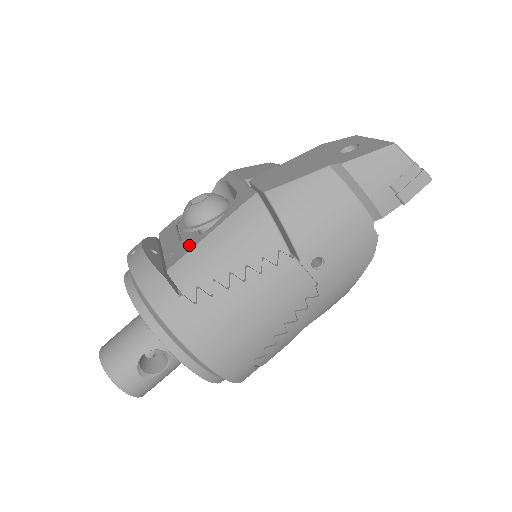
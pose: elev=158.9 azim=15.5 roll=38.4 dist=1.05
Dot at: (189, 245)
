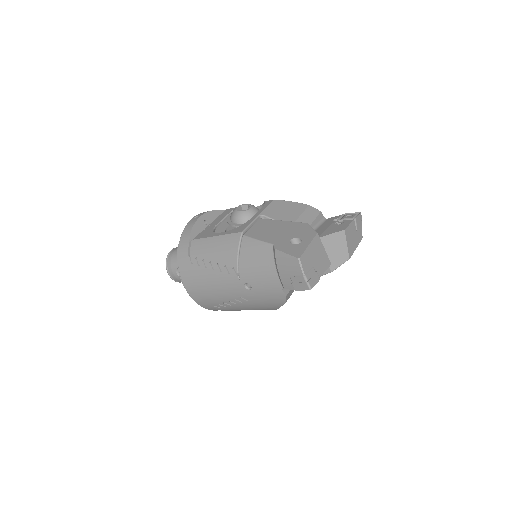
Dot at: (208, 234)
